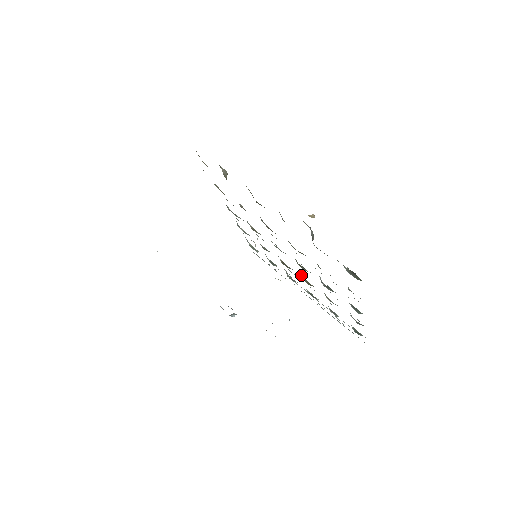
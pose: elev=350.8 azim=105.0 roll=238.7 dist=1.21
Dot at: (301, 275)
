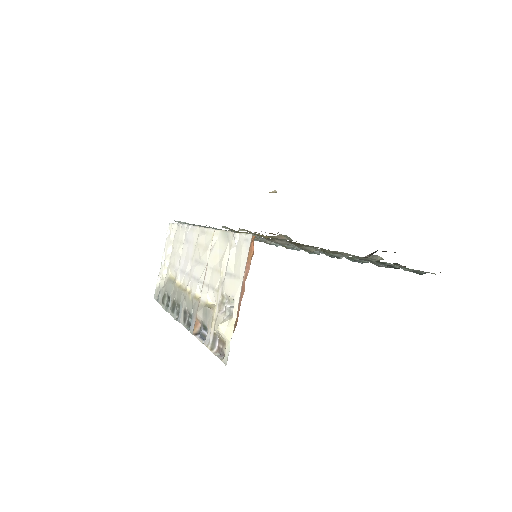
Dot at: occluded
